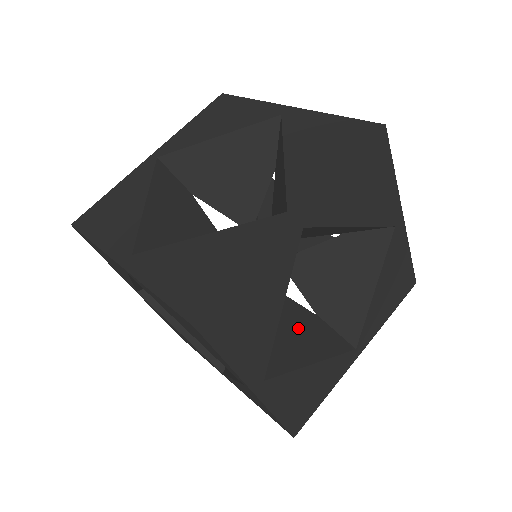
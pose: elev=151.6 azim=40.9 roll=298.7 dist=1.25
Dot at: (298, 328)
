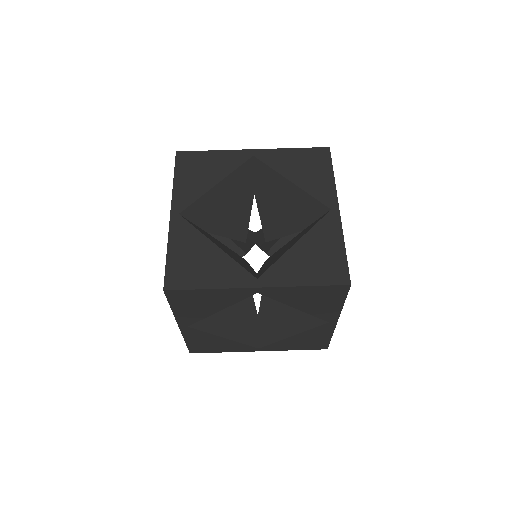
Dot at: occluded
